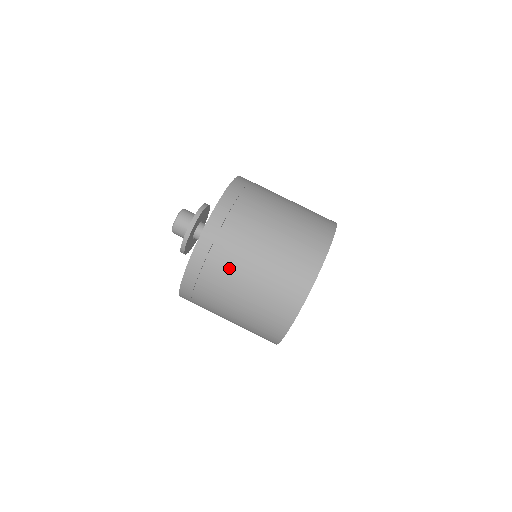
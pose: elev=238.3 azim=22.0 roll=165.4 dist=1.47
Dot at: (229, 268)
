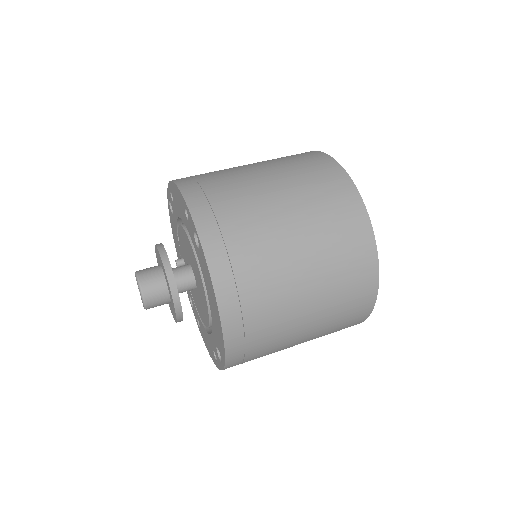
Dot at: (271, 276)
